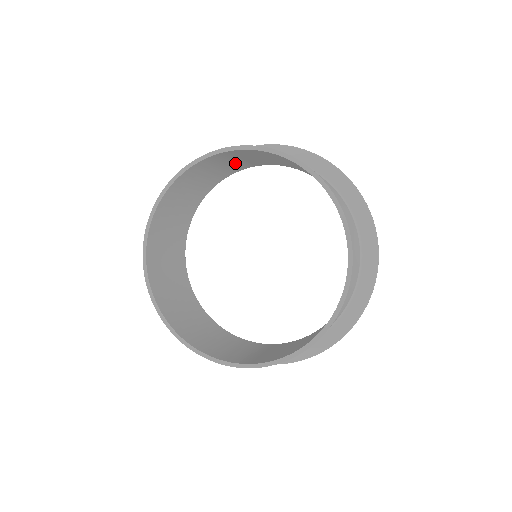
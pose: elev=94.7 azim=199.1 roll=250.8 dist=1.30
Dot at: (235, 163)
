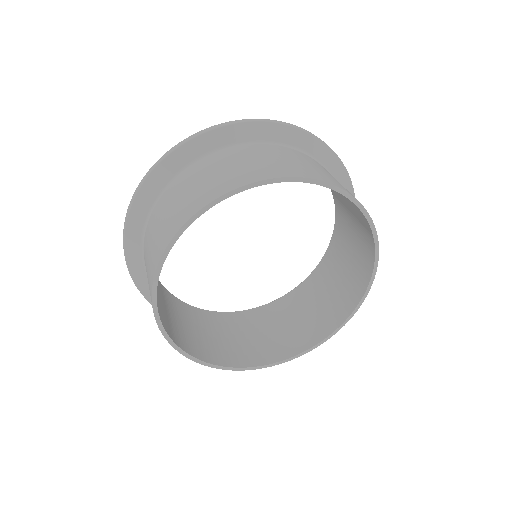
Dot at: occluded
